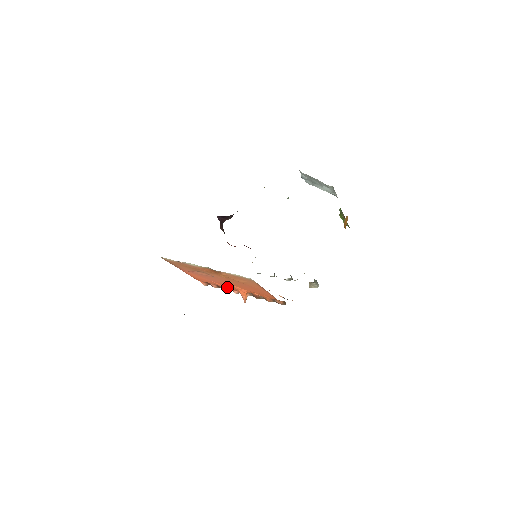
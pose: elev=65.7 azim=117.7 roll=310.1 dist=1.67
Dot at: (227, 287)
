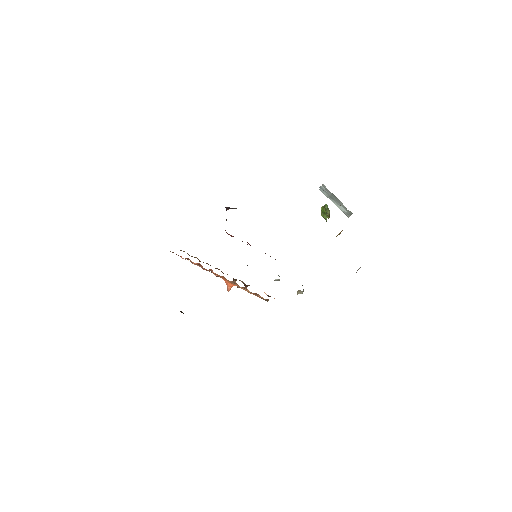
Dot at: (209, 269)
